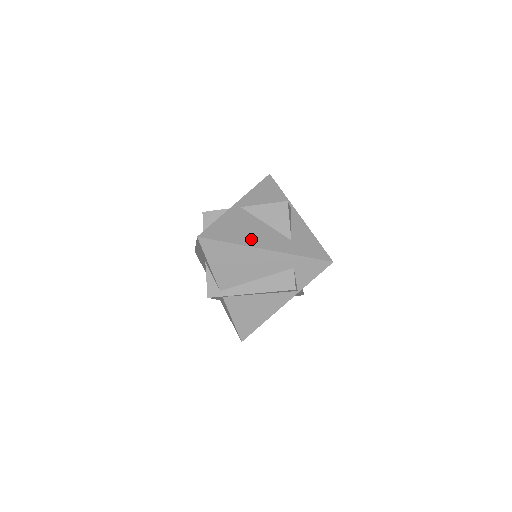
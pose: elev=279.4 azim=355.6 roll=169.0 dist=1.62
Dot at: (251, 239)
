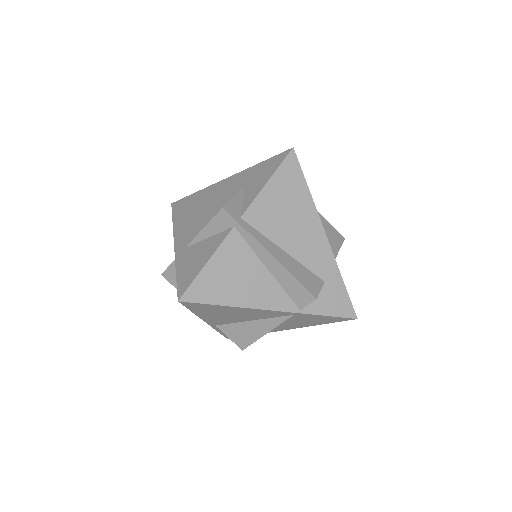
Dot at: occluded
